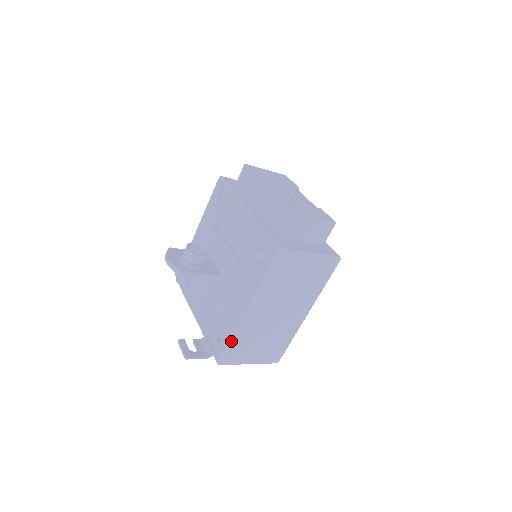
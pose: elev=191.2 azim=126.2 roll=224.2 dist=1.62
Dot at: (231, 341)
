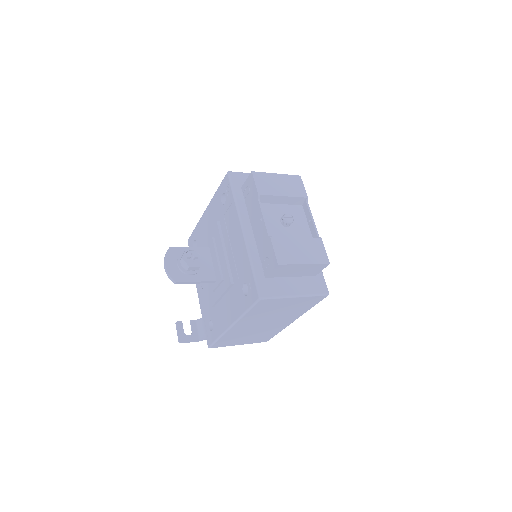
Dot at: (218, 339)
